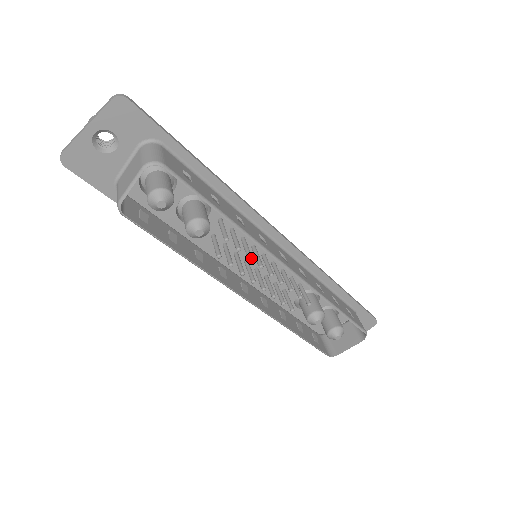
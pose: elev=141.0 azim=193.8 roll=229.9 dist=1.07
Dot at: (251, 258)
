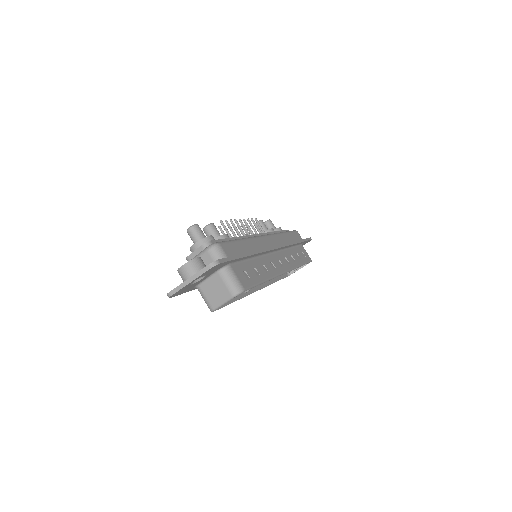
Dot at: occluded
